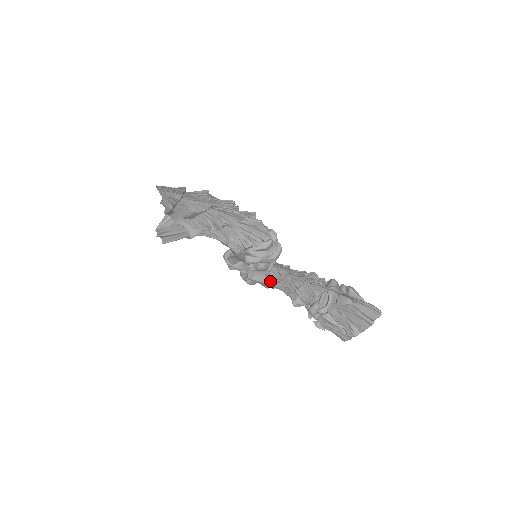
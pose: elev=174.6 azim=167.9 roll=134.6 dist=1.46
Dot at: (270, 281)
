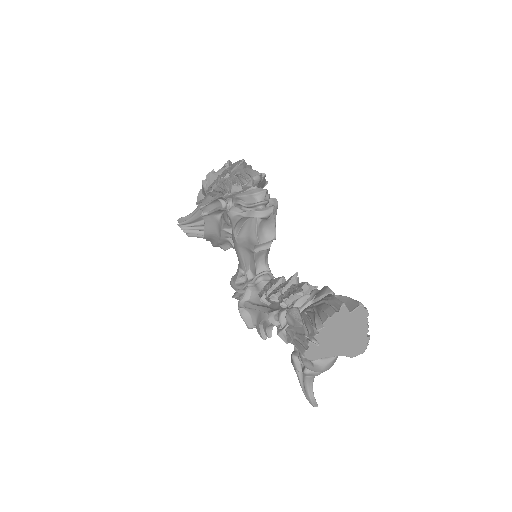
Dot at: (260, 296)
